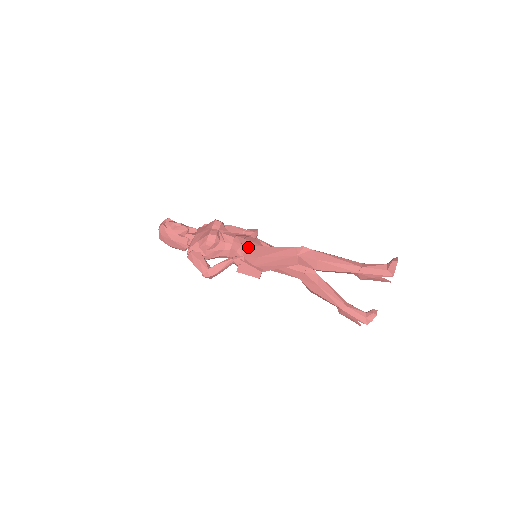
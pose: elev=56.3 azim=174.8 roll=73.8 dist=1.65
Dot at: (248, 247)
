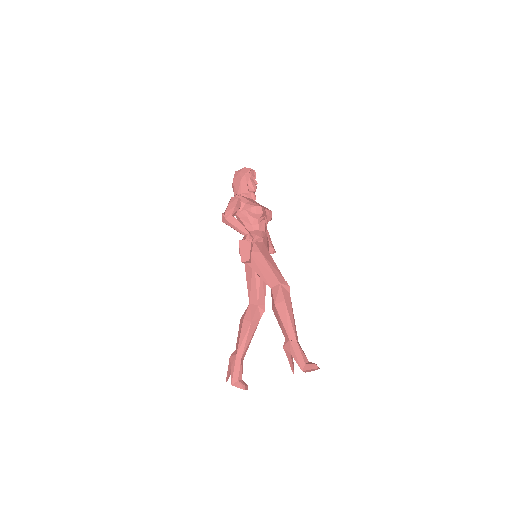
Dot at: (264, 244)
